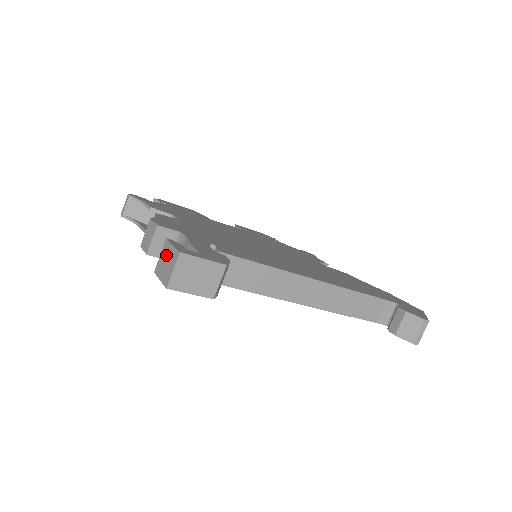
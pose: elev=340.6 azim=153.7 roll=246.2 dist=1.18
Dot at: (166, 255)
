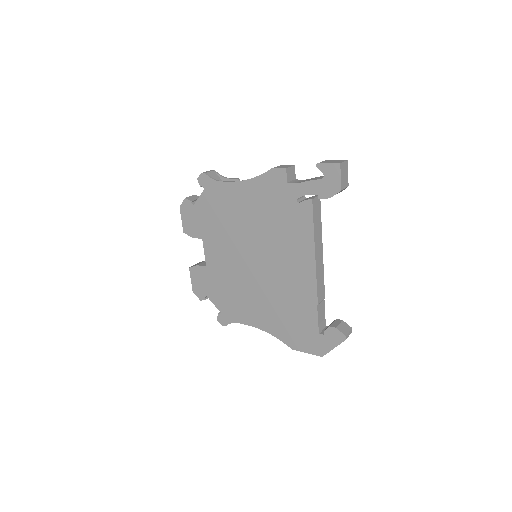
Dot at: (331, 161)
